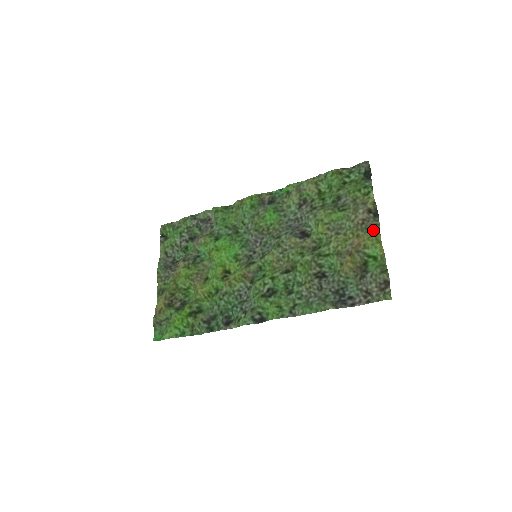
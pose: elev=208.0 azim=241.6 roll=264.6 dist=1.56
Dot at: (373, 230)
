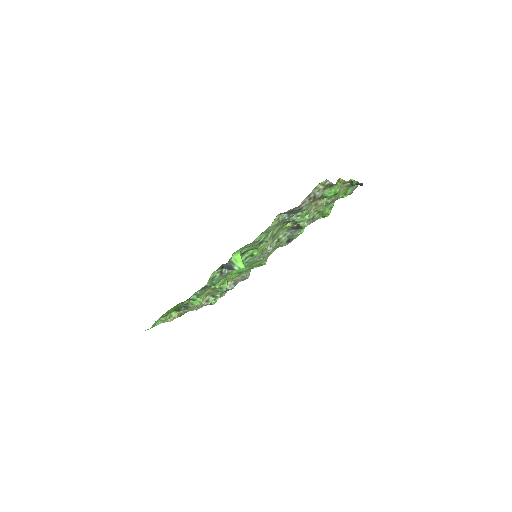
Dot at: occluded
